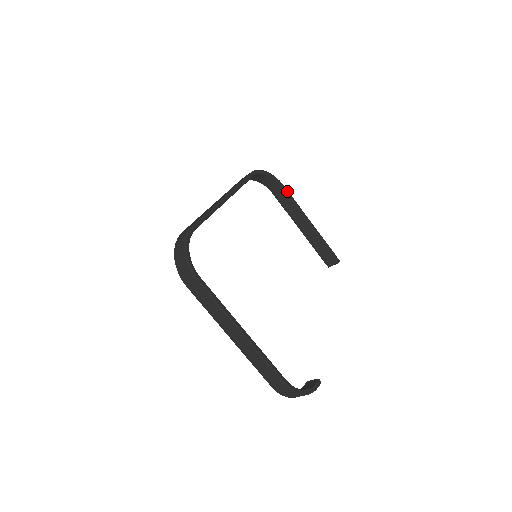
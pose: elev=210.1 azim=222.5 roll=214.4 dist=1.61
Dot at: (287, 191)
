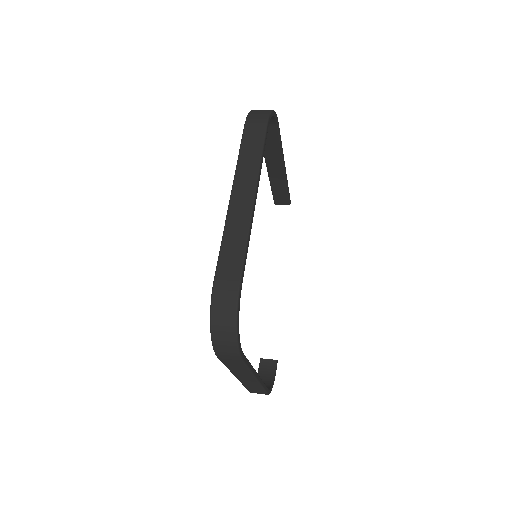
Dot at: (279, 131)
